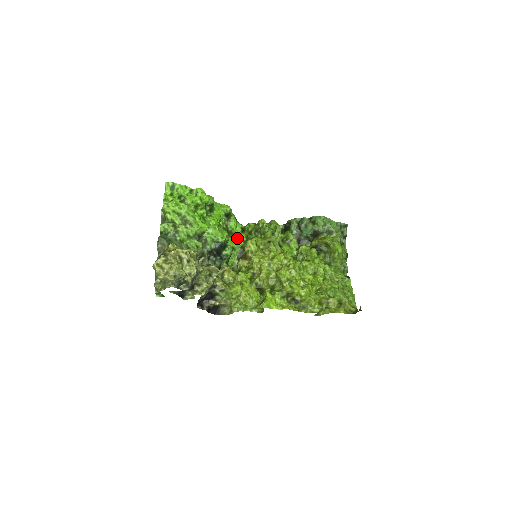
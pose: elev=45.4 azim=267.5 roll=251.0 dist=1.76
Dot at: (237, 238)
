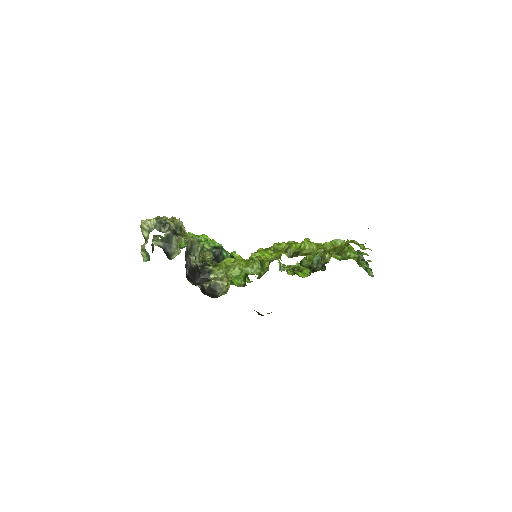
Dot at: occluded
